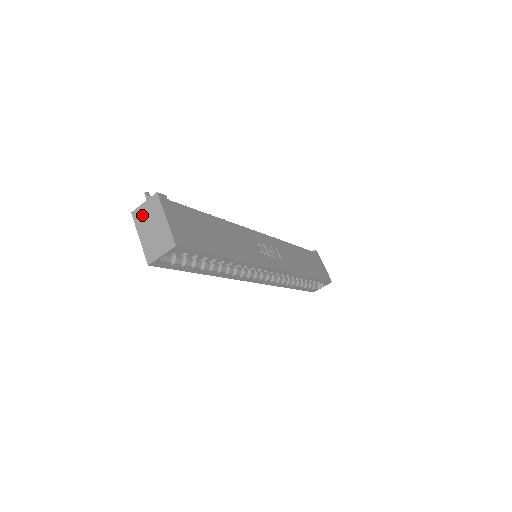
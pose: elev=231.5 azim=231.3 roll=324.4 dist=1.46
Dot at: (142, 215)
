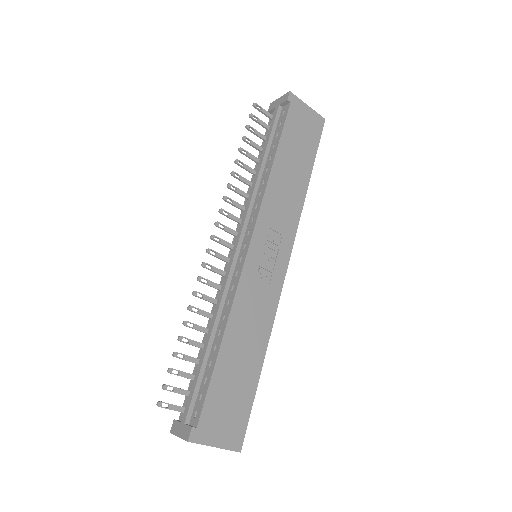
Dot at: occluded
